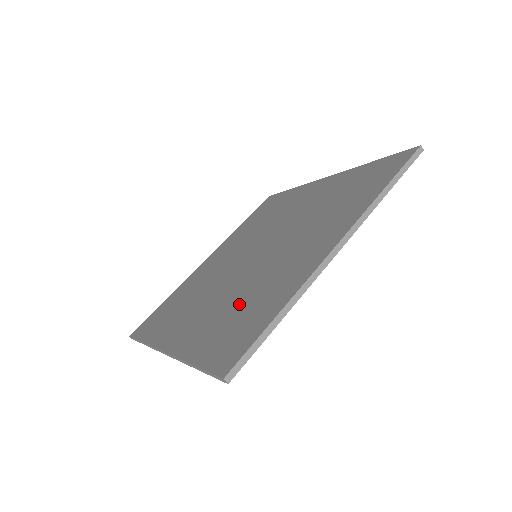
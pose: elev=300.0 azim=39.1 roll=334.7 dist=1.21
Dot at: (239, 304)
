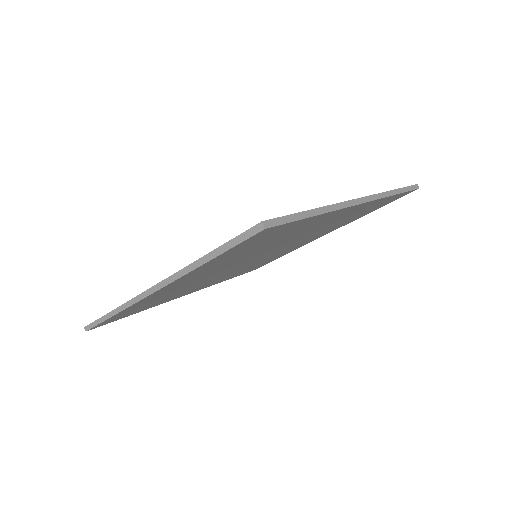
Dot at: occluded
